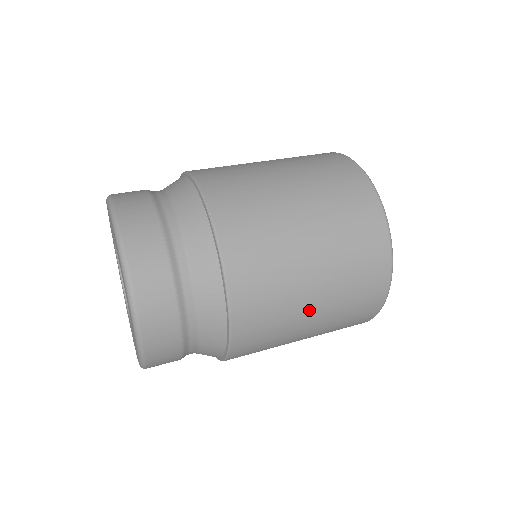
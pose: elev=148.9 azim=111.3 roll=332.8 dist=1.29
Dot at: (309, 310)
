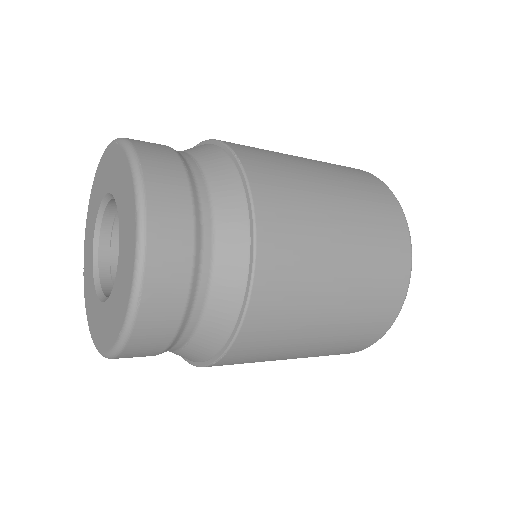
Dot at: (309, 165)
